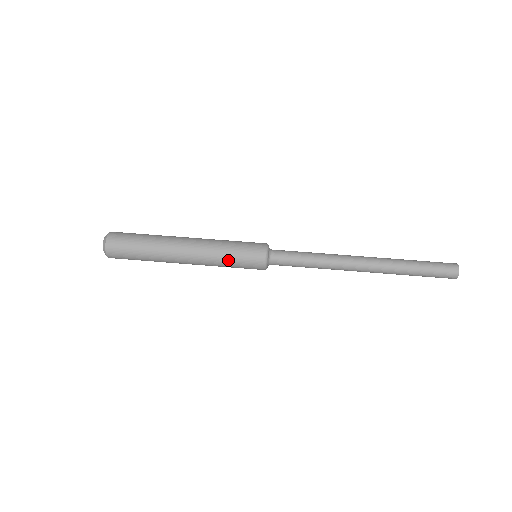
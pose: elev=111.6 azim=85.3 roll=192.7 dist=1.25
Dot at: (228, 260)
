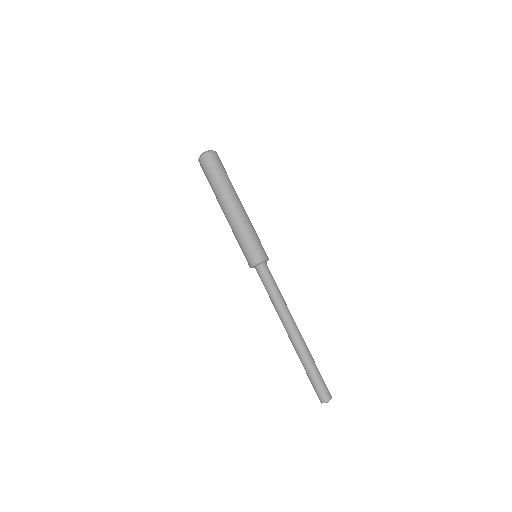
Dot at: (238, 242)
